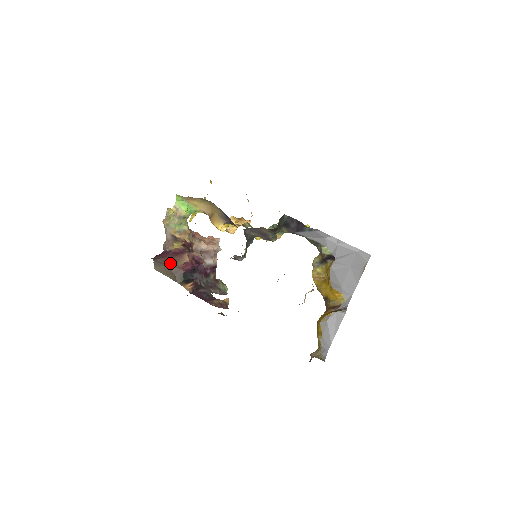
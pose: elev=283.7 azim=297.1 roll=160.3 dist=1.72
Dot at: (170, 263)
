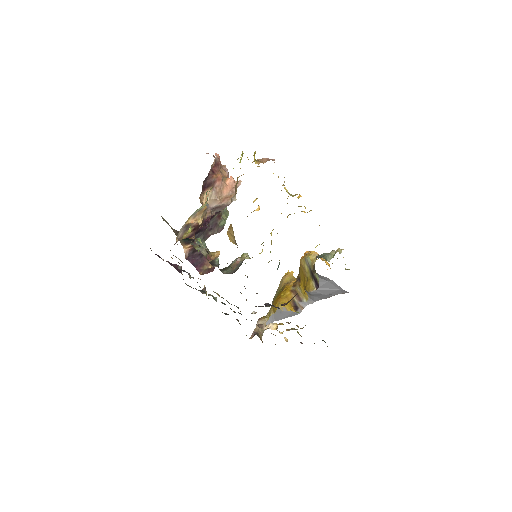
Dot at: occluded
